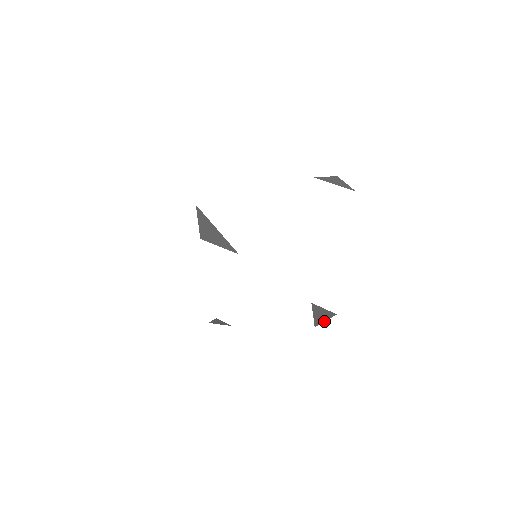
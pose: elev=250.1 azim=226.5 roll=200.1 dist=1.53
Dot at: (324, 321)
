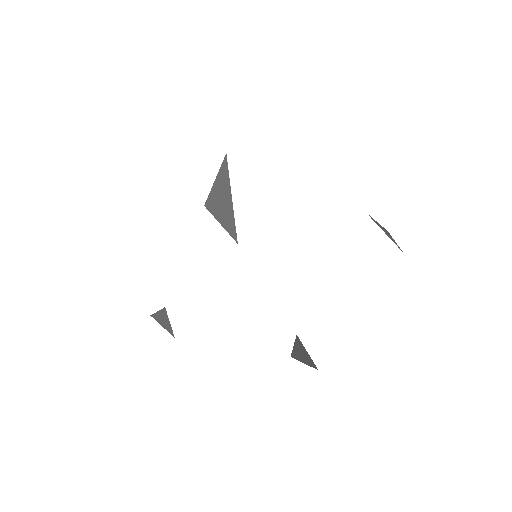
Dot at: (303, 362)
